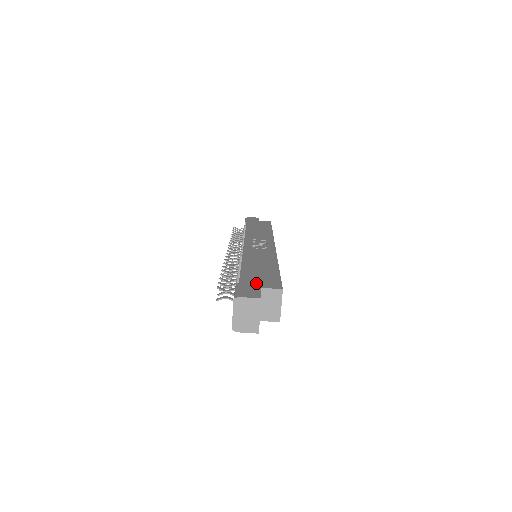
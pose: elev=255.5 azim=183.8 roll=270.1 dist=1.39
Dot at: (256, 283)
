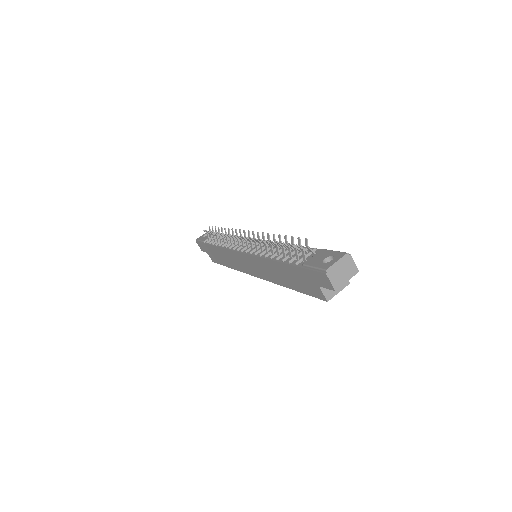
Dot at: occluded
